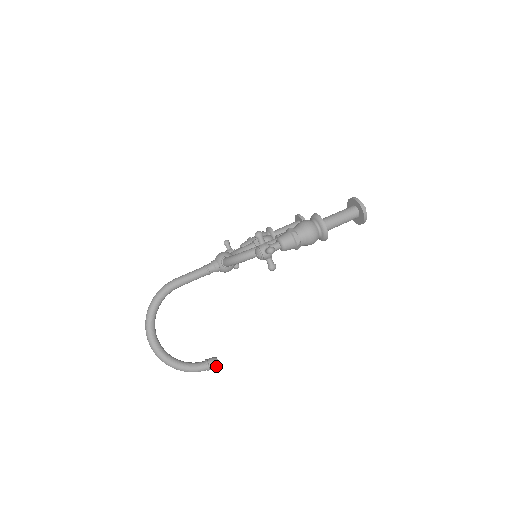
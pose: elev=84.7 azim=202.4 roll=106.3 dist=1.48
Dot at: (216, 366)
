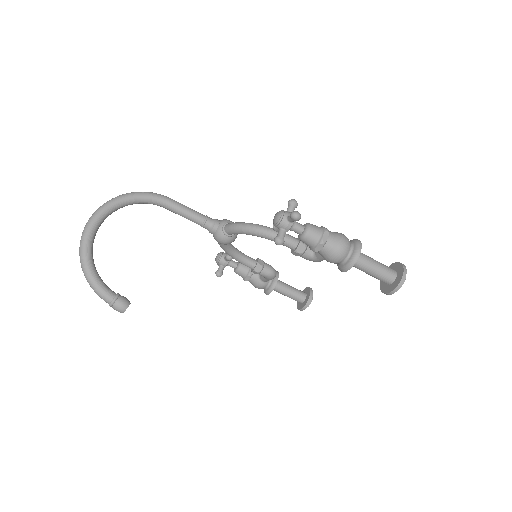
Dot at: (122, 308)
